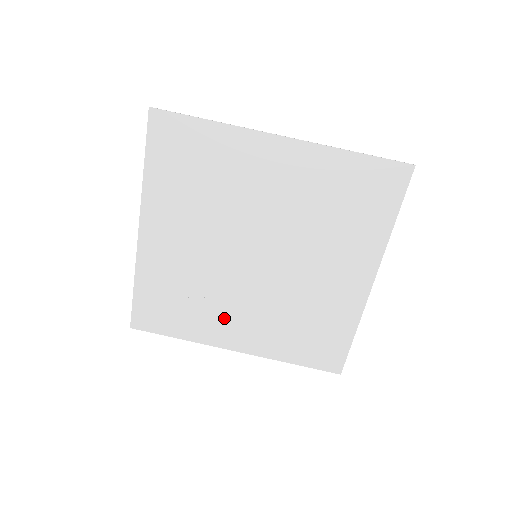
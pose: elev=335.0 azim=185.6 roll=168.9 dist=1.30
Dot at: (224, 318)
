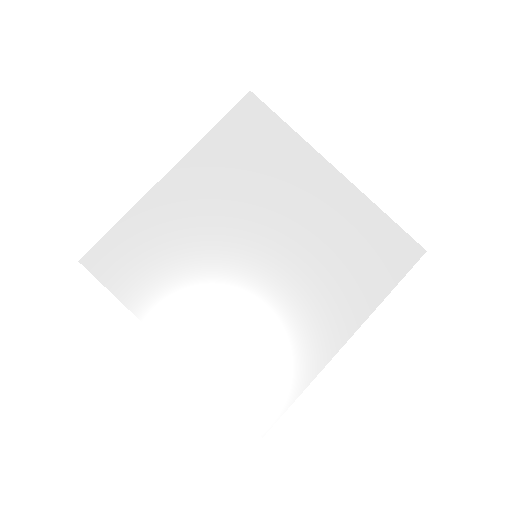
Dot at: (303, 328)
